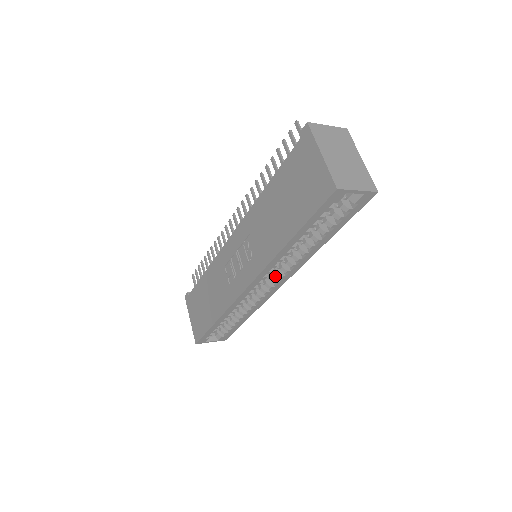
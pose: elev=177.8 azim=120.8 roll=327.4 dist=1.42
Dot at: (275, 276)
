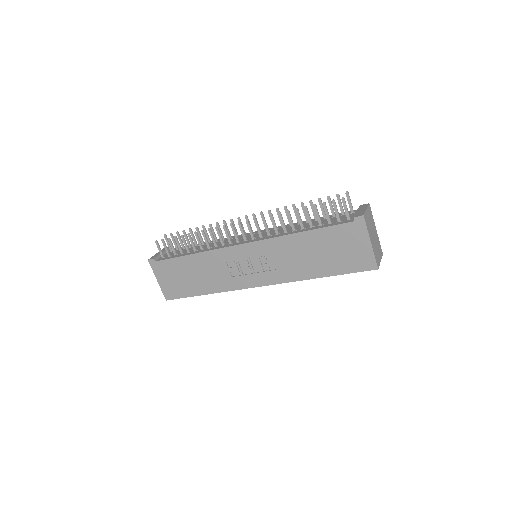
Dot at: occluded
